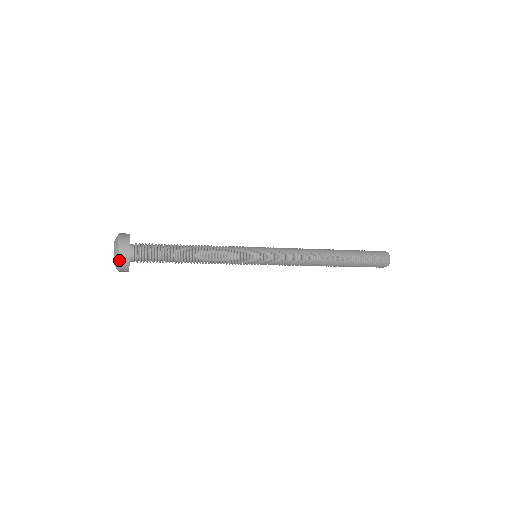
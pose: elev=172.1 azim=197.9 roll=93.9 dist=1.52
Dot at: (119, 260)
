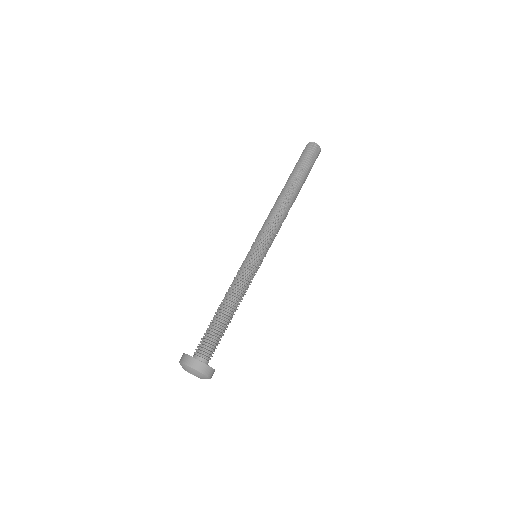
Dot at: (210, 378)
